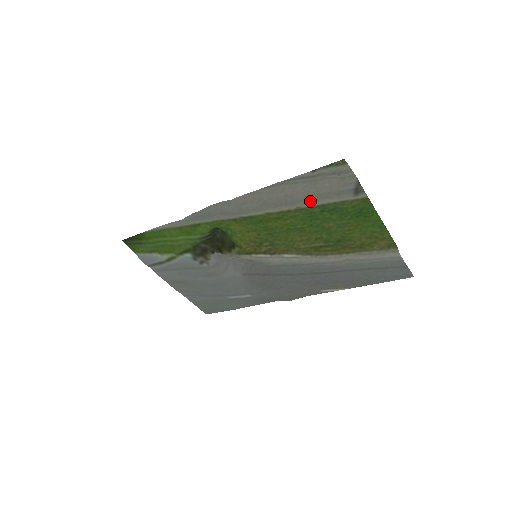
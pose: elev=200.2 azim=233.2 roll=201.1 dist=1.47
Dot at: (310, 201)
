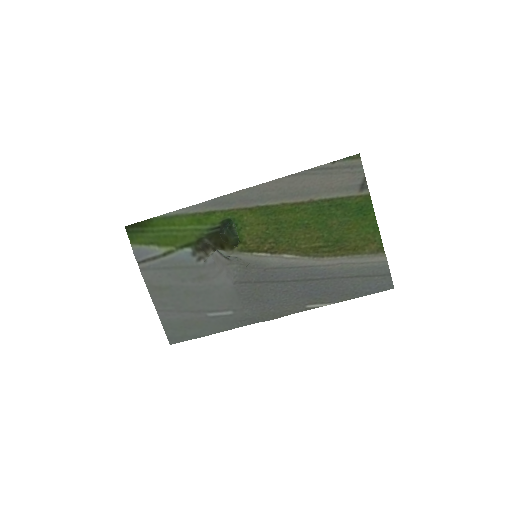
Dot at: (323, 194)
